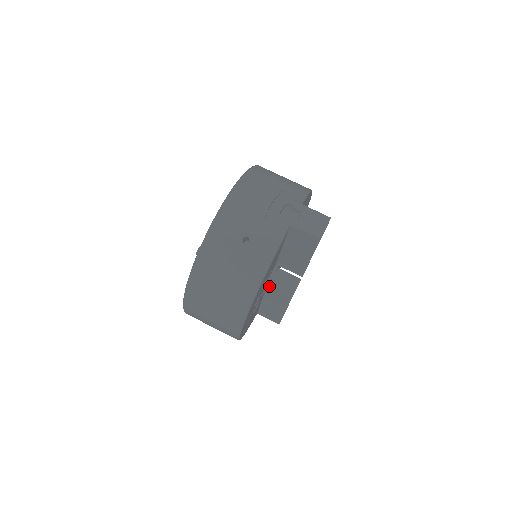
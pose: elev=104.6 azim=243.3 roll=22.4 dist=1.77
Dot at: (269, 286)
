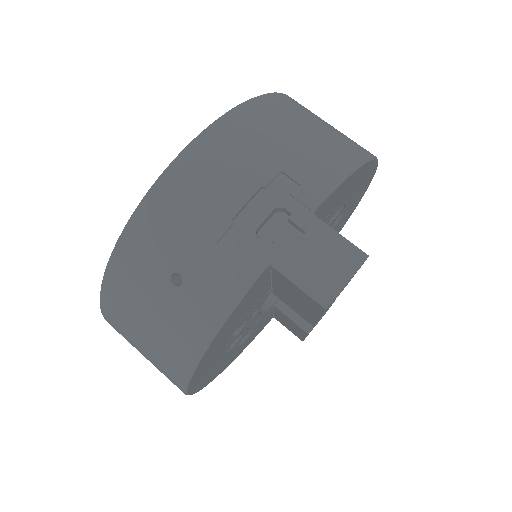
Dot at: (275, 304)
